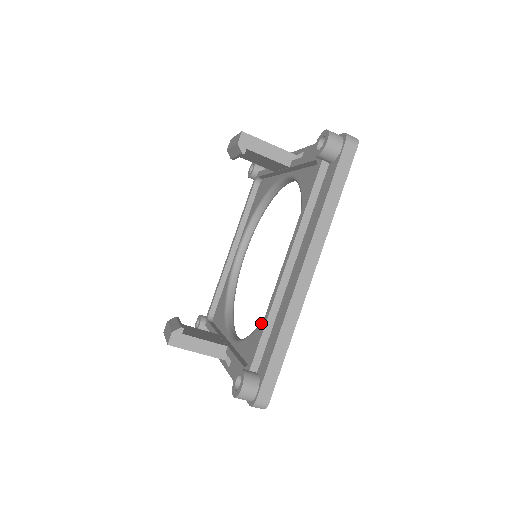
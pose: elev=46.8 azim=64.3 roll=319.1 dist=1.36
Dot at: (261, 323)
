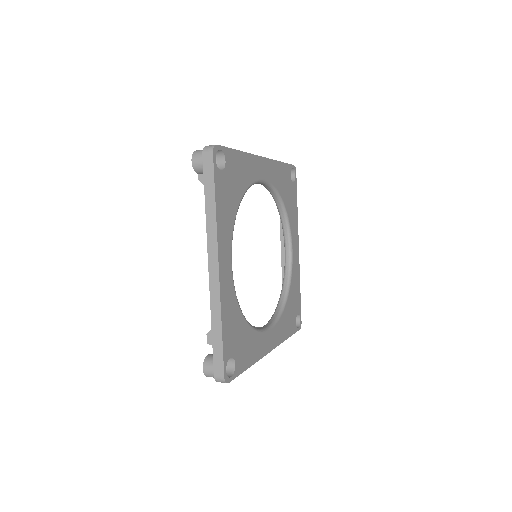
Dot at: occluded
